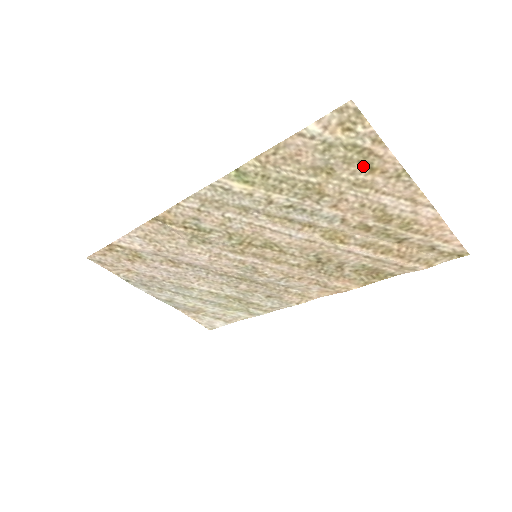
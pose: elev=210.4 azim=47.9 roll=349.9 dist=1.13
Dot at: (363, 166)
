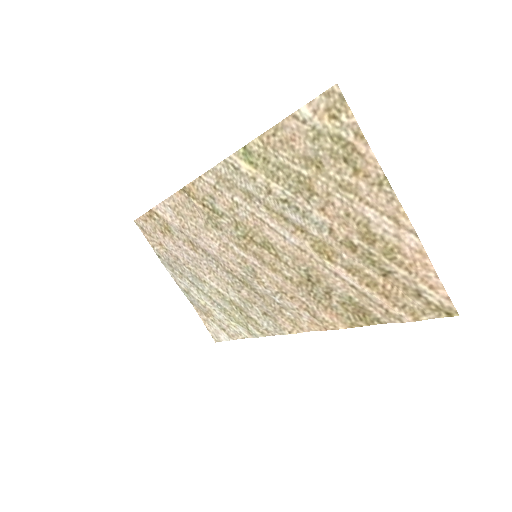
Dot at: (348, 165)
